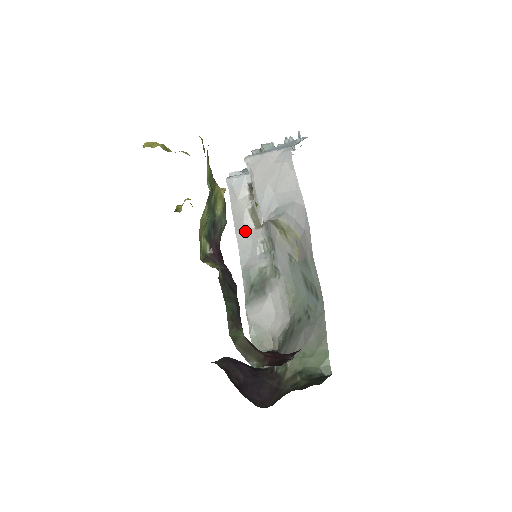
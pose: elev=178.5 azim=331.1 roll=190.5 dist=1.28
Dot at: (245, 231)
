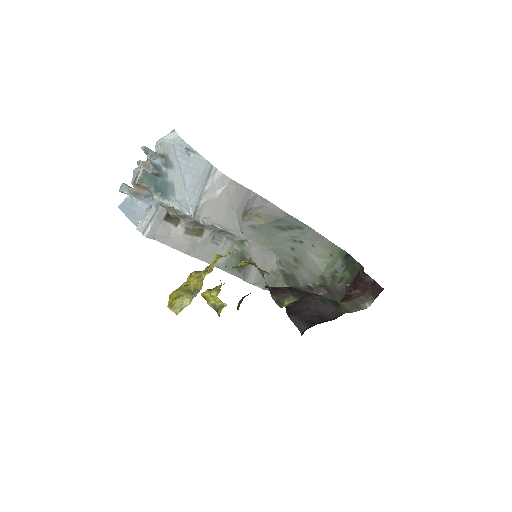
Dot at: (196, 247)
